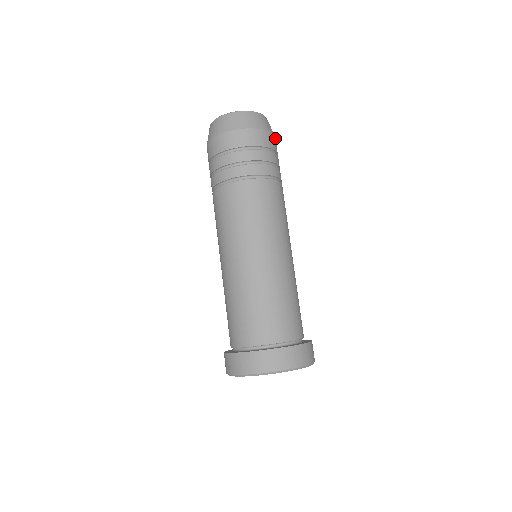
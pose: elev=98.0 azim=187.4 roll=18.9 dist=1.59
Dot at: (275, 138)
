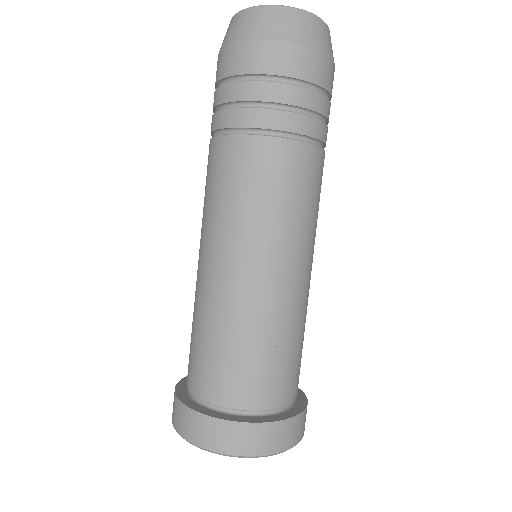
Dot at: occluded
